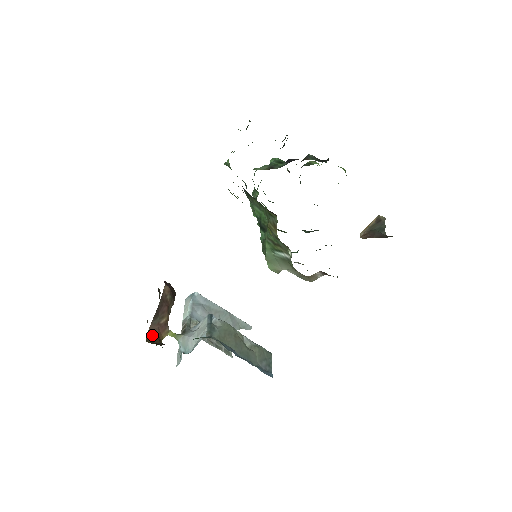
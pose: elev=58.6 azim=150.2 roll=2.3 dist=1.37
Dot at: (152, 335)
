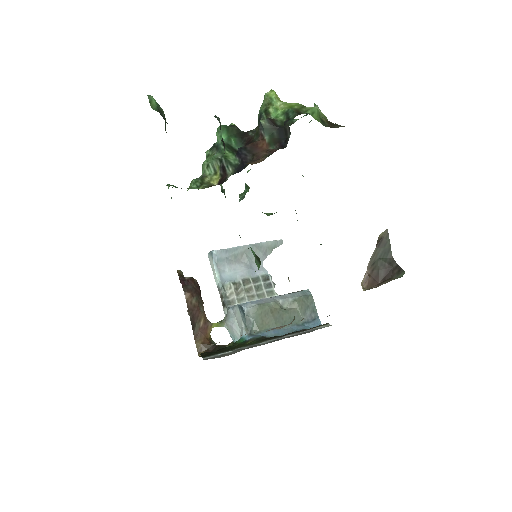
Dot at: (200, 344)
